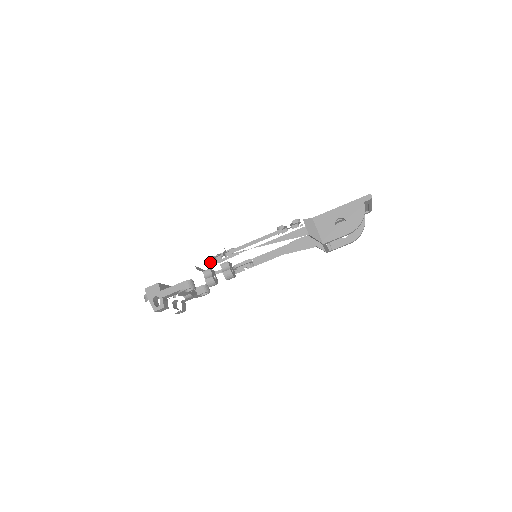
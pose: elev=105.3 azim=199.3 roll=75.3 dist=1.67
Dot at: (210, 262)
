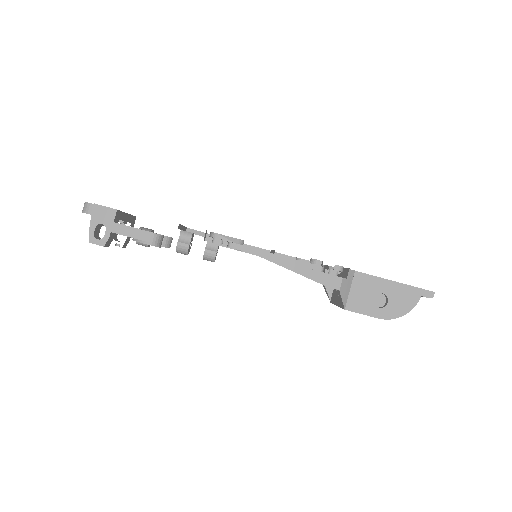
Dot at: (204, 239)
